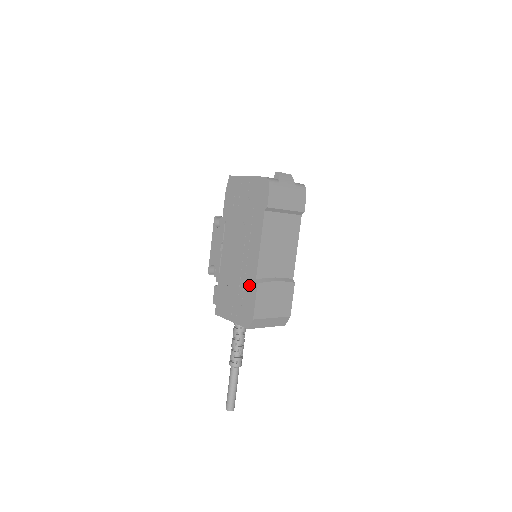
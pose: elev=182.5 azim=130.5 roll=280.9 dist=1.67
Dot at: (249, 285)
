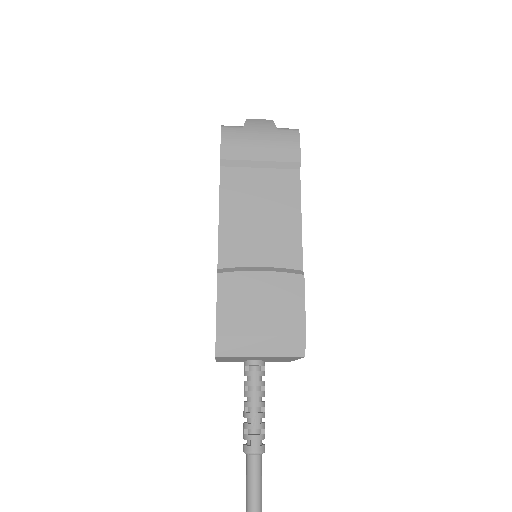
Dot at: occluded
